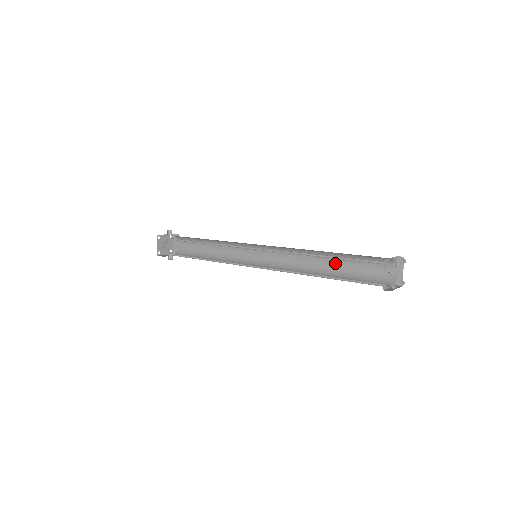
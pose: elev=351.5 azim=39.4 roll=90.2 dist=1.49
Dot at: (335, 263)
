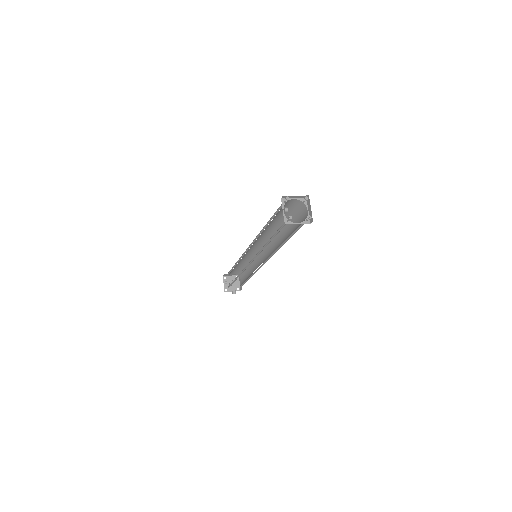
Dot at: (287, 232)
